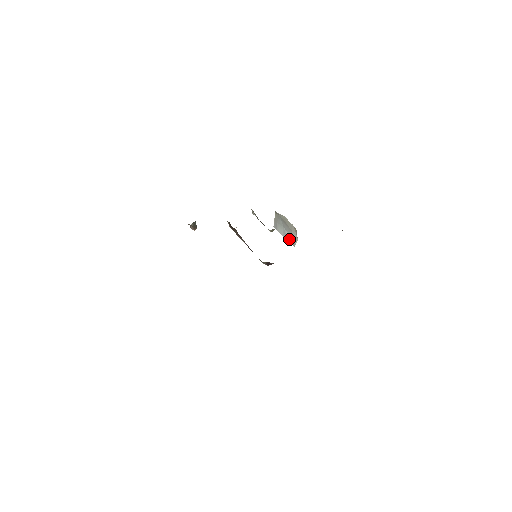
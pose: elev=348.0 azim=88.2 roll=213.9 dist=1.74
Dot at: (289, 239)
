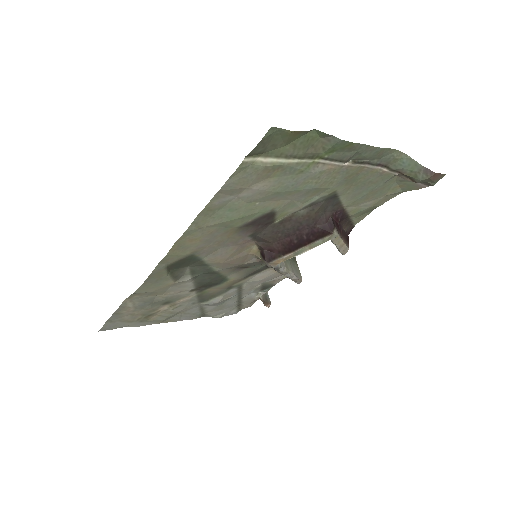
Dot at: occluded
